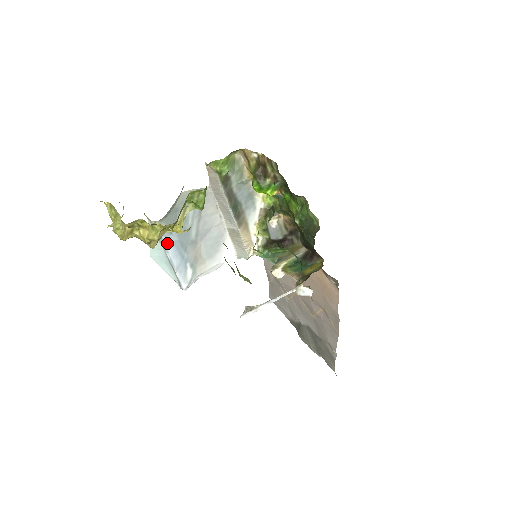
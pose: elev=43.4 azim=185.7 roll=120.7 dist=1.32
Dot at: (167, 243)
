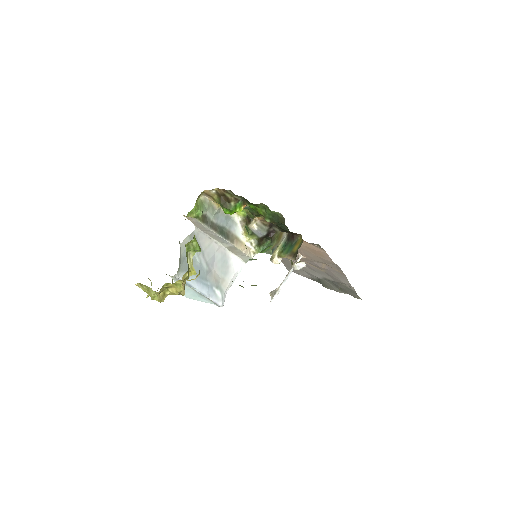
Dot at: (191, 283)
